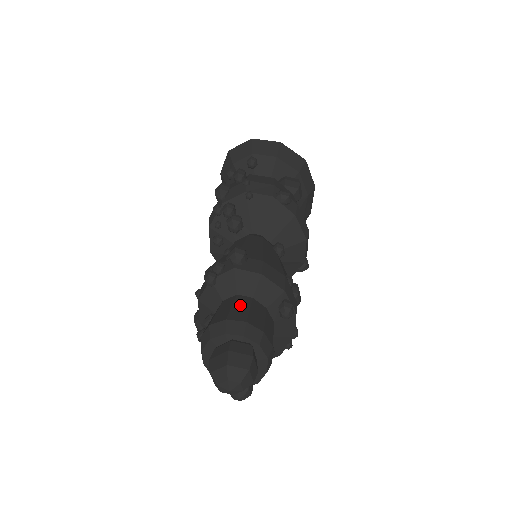
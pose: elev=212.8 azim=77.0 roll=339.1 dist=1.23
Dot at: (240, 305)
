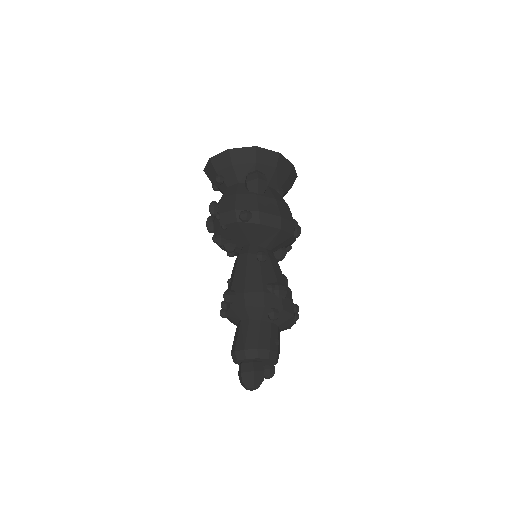
Dot at: (242, 332)
